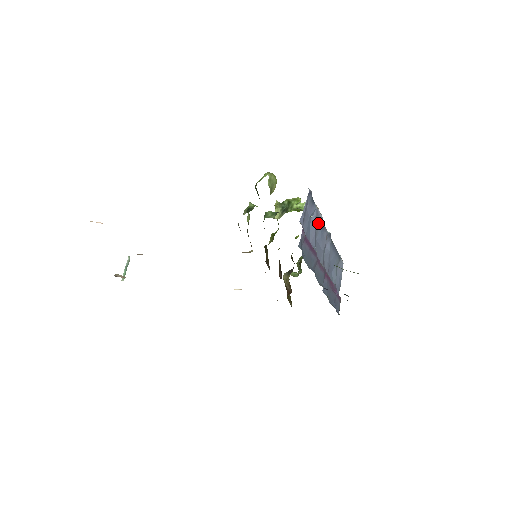
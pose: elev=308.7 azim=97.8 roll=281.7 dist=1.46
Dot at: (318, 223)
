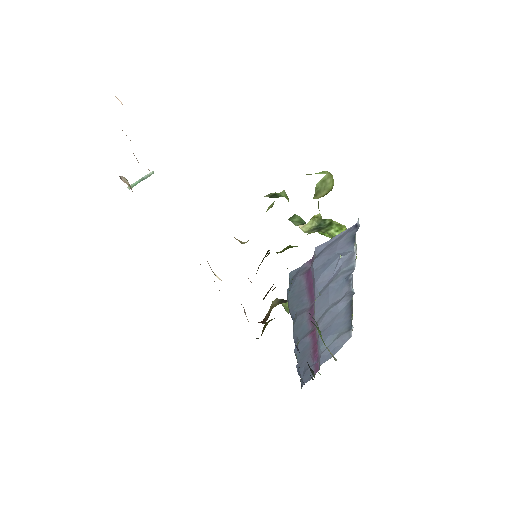
Dot at: (345, 270)
